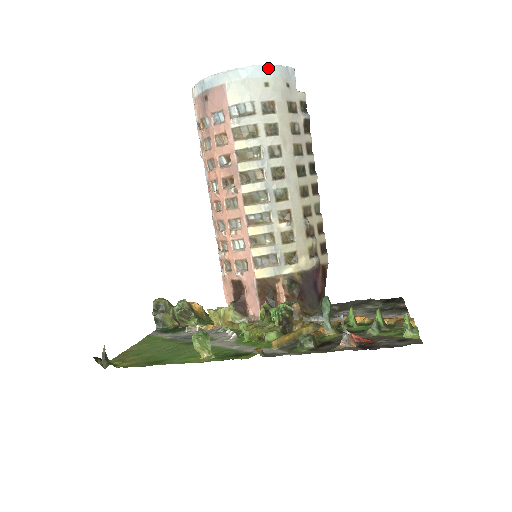
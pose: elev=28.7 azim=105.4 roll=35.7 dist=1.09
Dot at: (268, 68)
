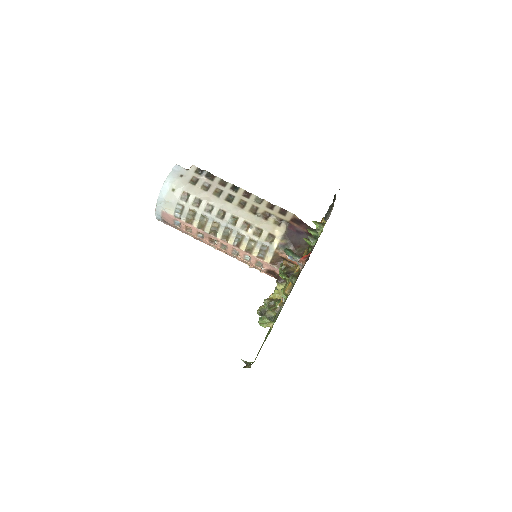
Dot at: (166, 184)
